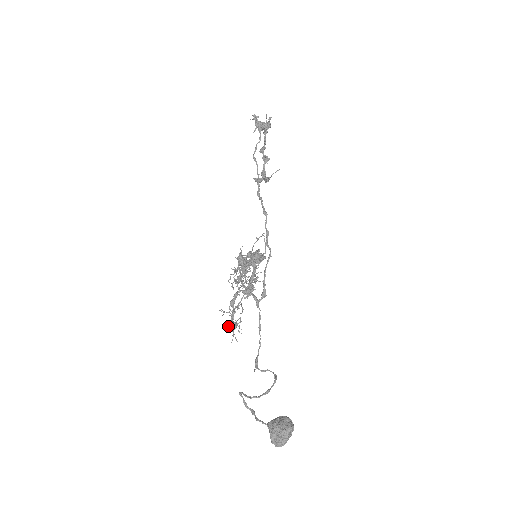
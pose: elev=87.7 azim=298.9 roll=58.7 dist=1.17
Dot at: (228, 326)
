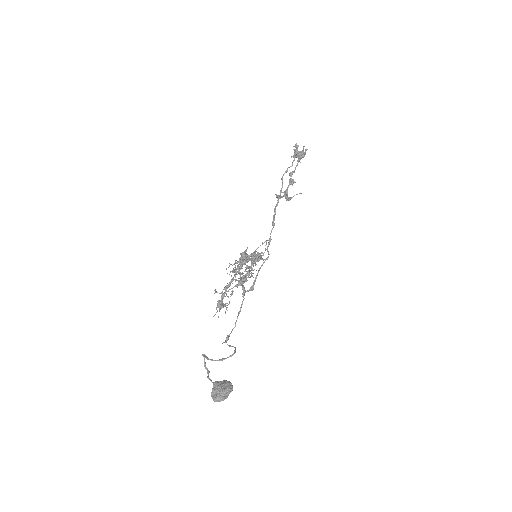
Dot at: occluded
